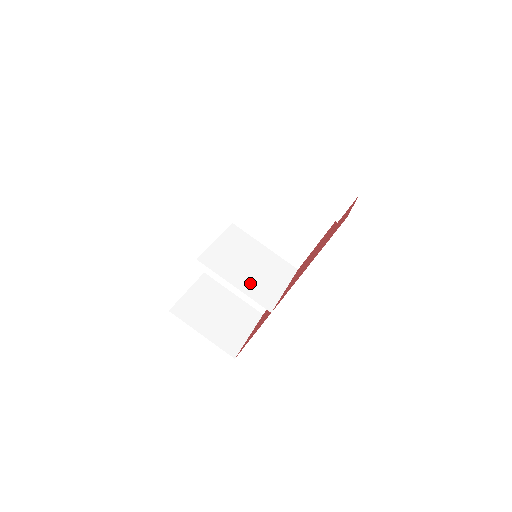
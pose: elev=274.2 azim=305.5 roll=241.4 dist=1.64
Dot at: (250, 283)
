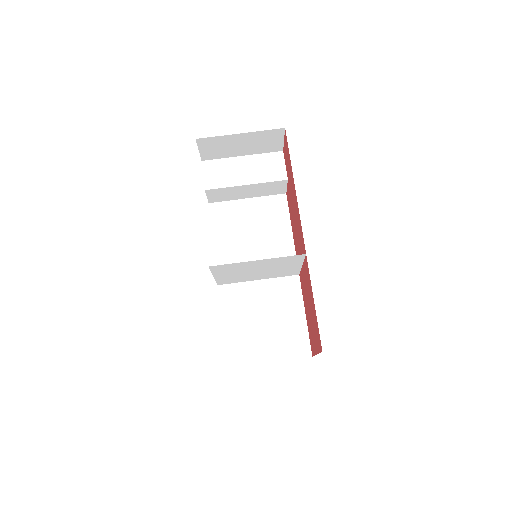
Dot at: (269, 263)
